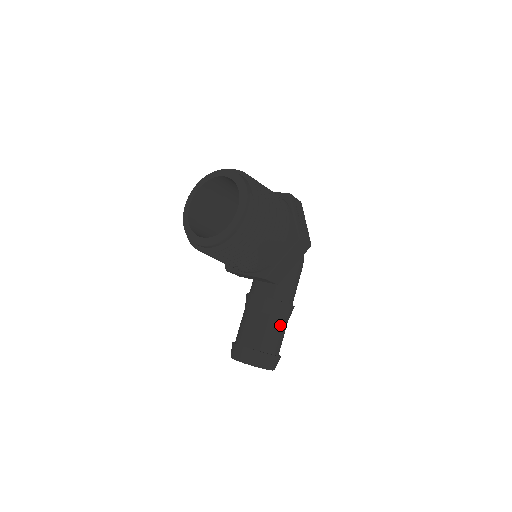
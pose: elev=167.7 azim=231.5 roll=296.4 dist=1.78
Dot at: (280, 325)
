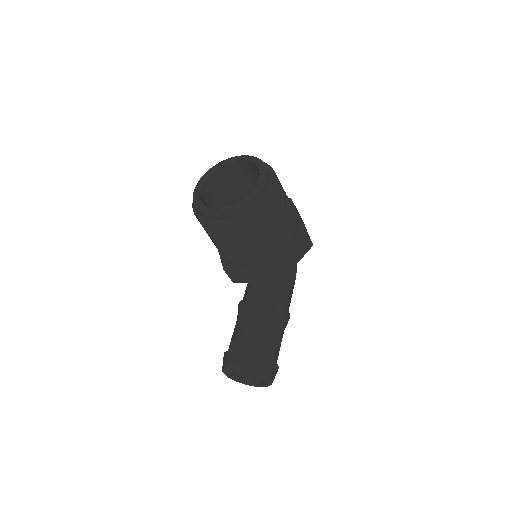
Dot at: (279, 331)
